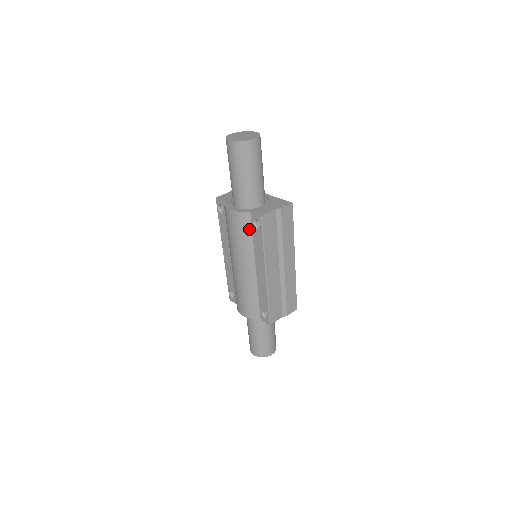
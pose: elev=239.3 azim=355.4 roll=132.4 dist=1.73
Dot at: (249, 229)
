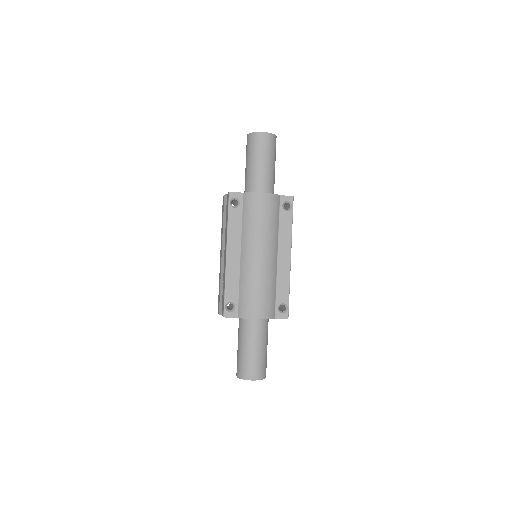
Dot at: (278, 212)
